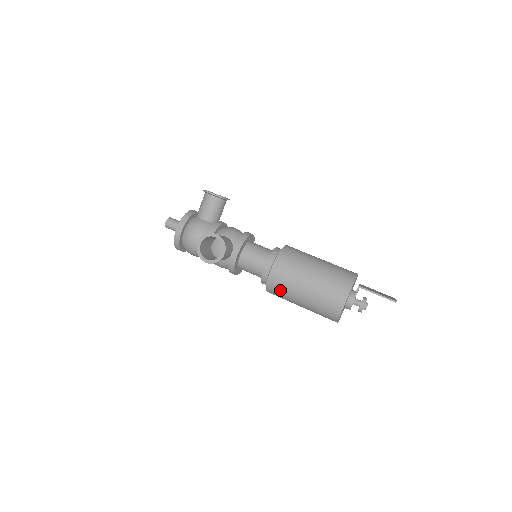
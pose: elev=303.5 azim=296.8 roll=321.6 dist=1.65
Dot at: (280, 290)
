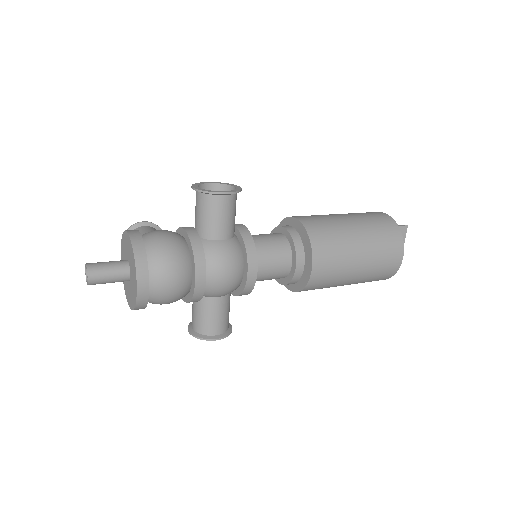
Dot at: (326, 231)
